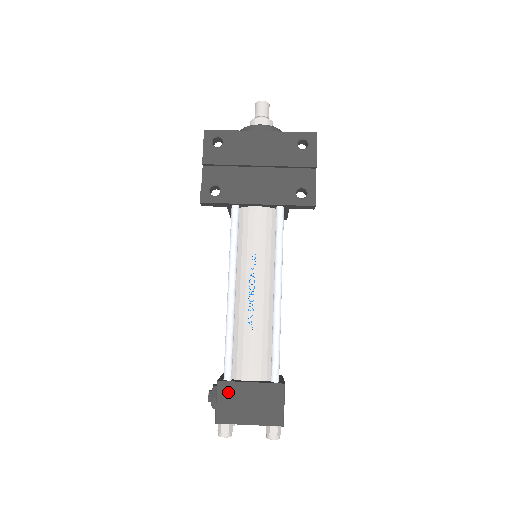
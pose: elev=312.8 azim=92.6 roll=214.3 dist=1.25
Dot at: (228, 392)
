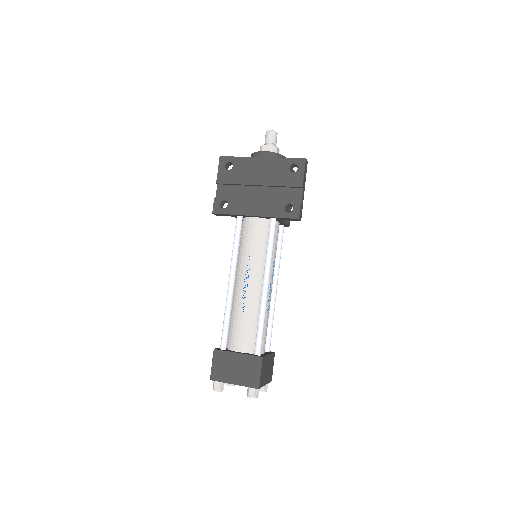
Dot at: (221, 358)
